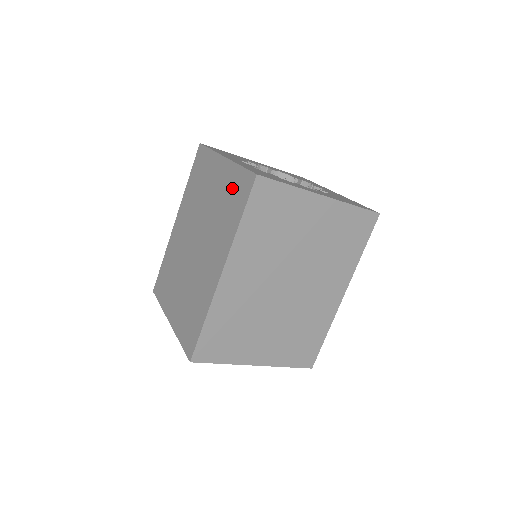
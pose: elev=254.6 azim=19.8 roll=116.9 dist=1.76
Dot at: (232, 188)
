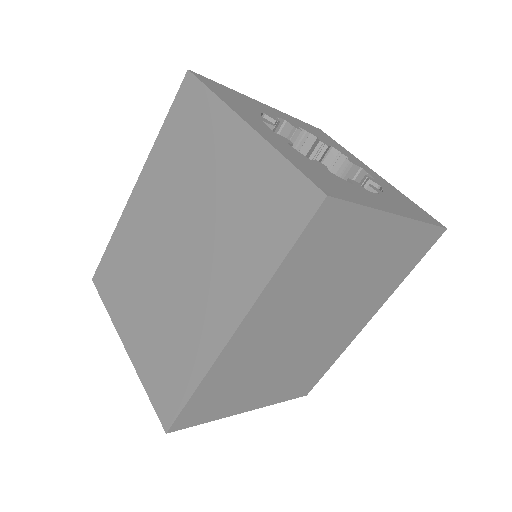
Dot at: (264, 192)
